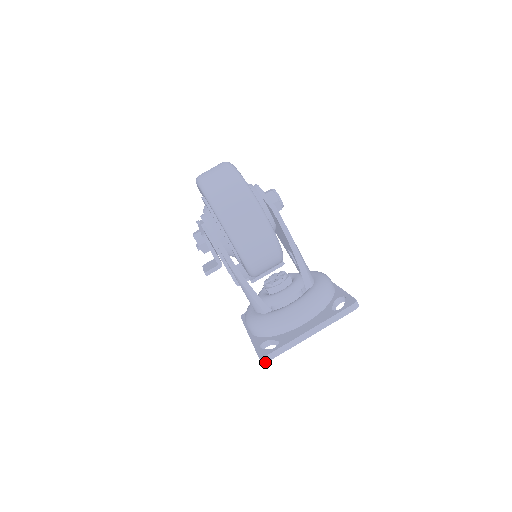
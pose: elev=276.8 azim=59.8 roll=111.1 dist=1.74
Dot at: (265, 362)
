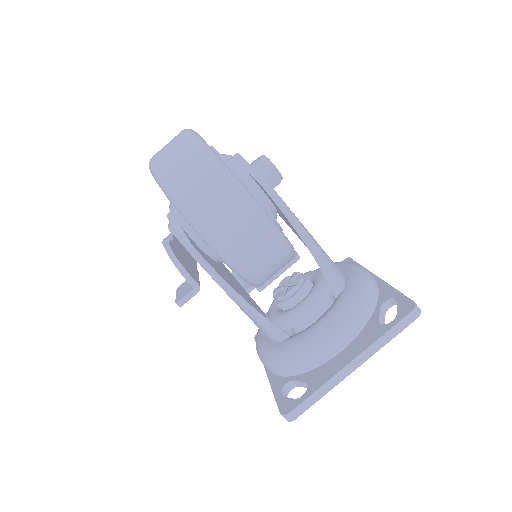
Dot at: (291, 420)
